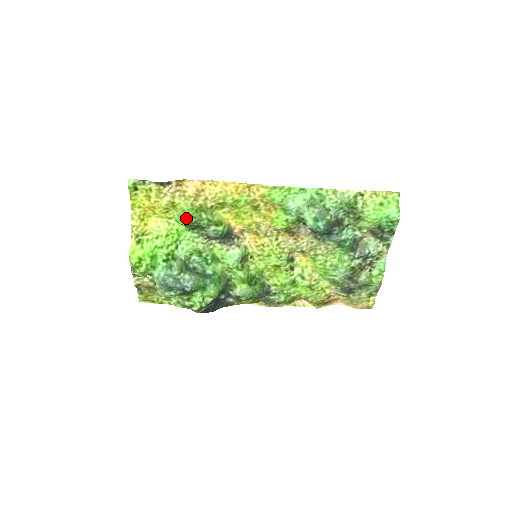
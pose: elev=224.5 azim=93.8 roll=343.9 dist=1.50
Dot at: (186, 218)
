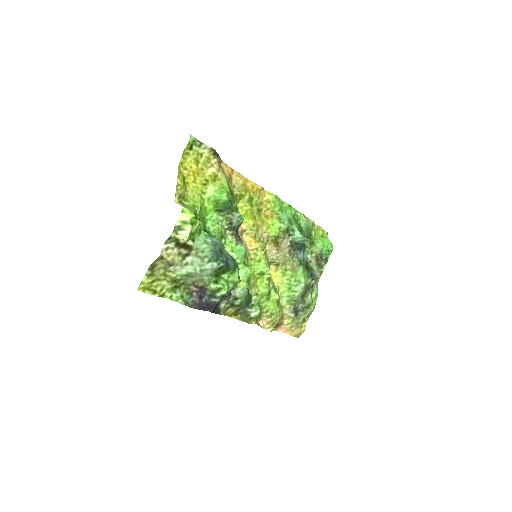
Dot at: (226, 194)
